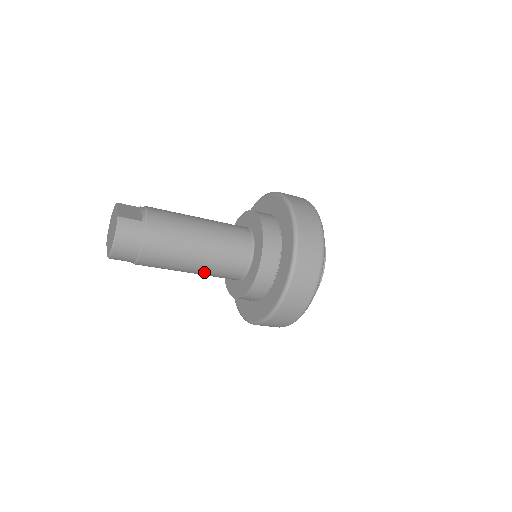
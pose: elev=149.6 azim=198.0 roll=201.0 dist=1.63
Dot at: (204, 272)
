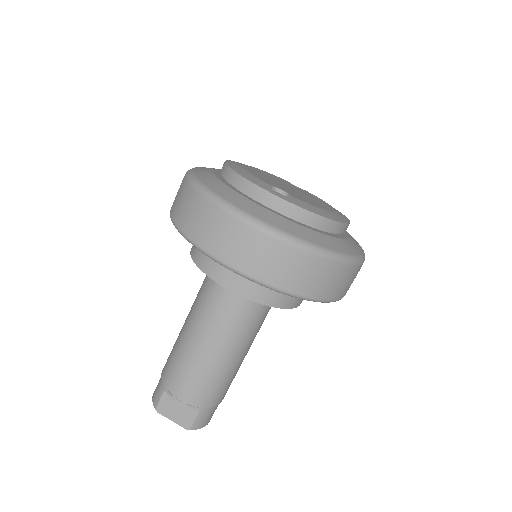
Dot at: occluded
